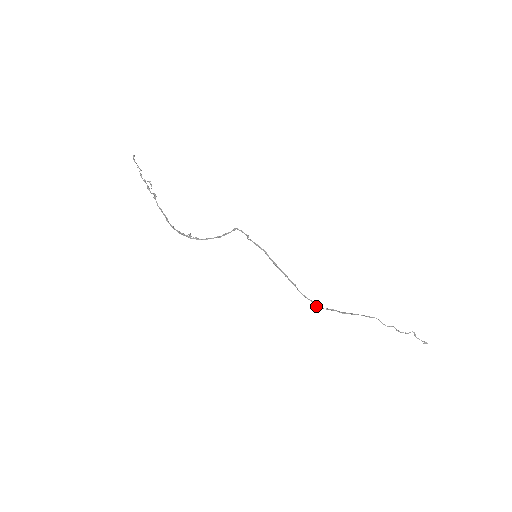
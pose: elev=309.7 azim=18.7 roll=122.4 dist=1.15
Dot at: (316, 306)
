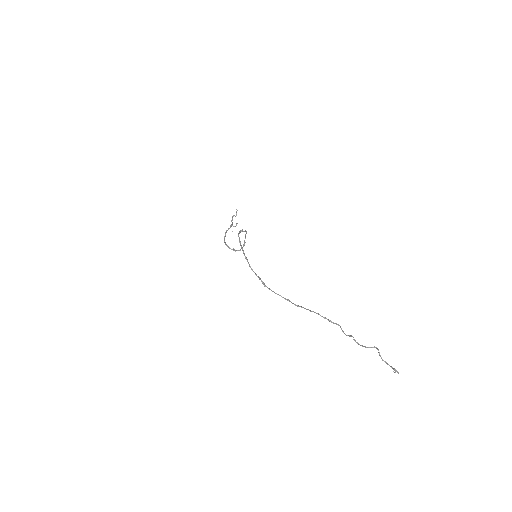
Dot at: (262, 283)
